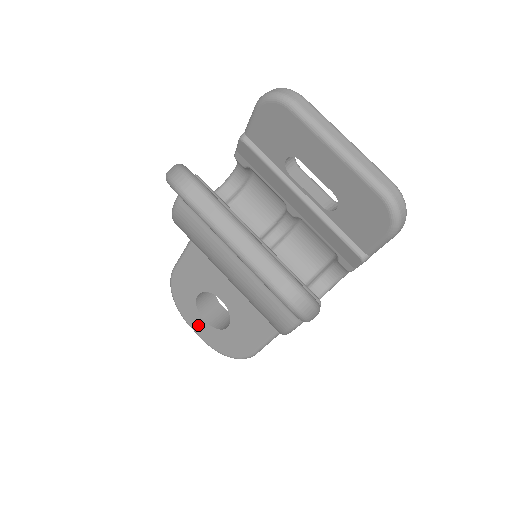
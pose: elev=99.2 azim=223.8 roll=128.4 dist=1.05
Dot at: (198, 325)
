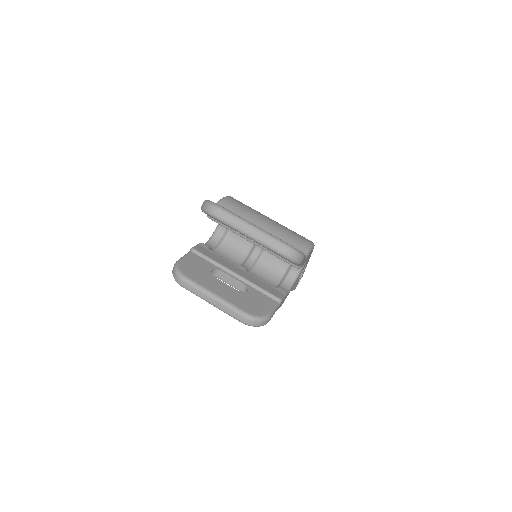
Dot at: occluded
